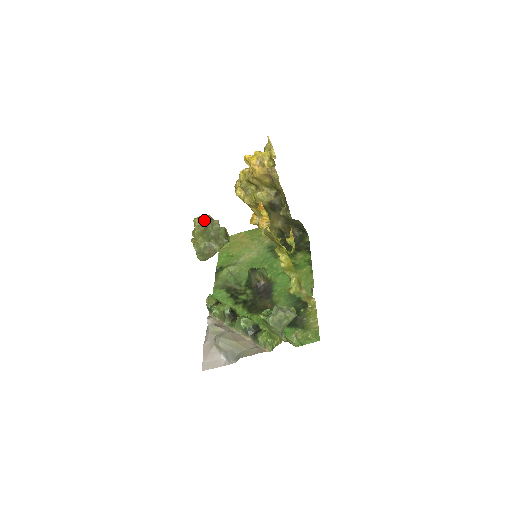
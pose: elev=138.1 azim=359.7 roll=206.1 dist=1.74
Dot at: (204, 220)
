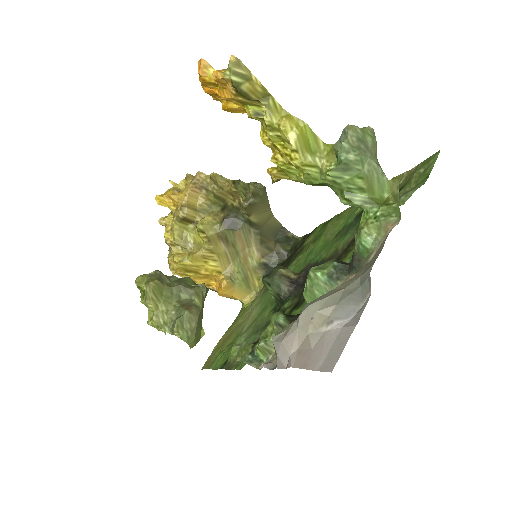
Dot at: (151, 272)
